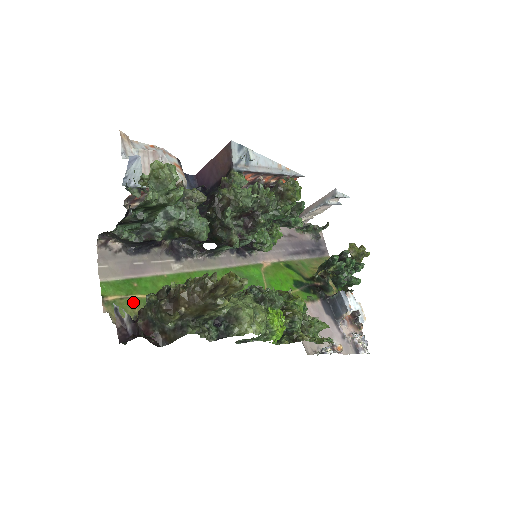
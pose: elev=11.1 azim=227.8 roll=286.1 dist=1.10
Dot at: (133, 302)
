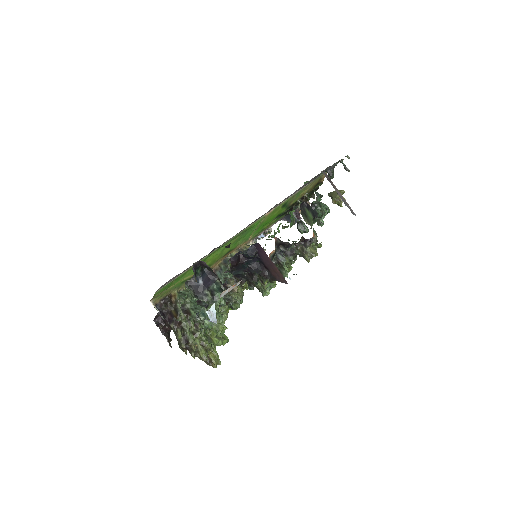
Dot at: (168, 291)
